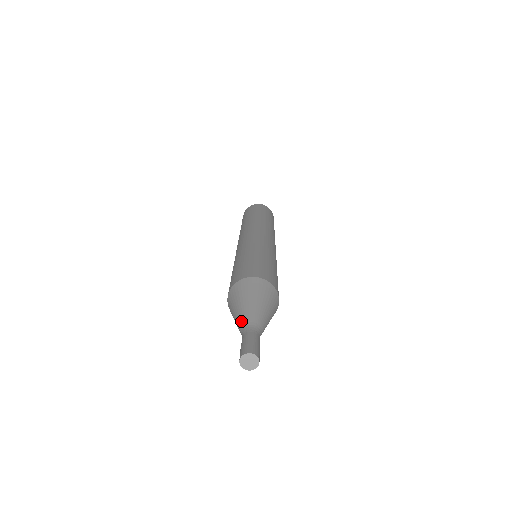
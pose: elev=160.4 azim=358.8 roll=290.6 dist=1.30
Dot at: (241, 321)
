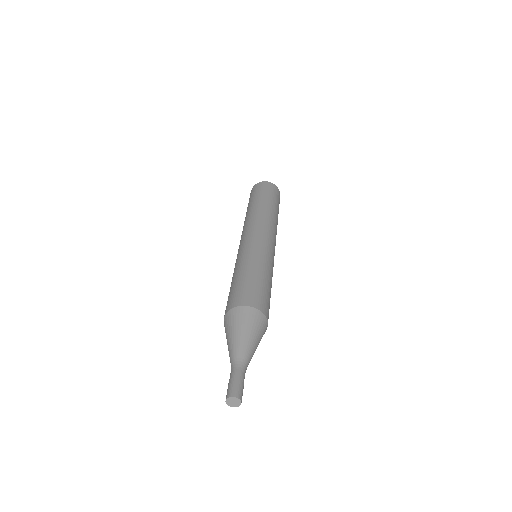
Dot at: (236, 352)
